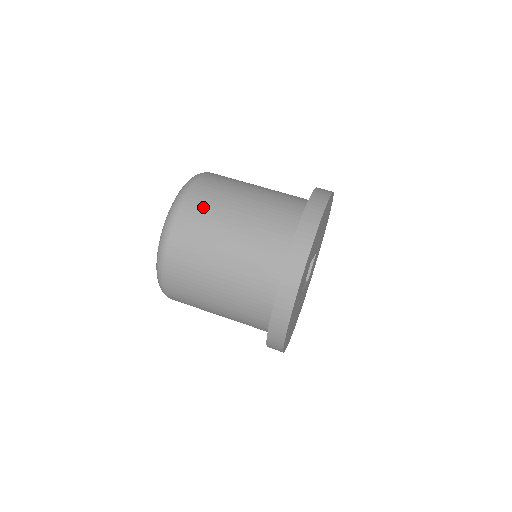
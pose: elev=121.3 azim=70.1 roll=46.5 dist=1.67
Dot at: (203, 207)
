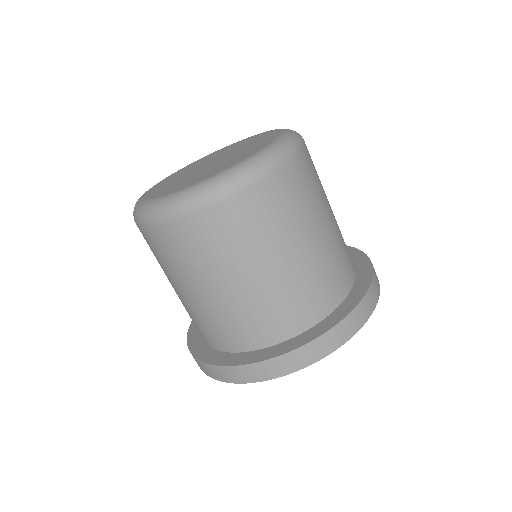
Dot at: (226, 233)
